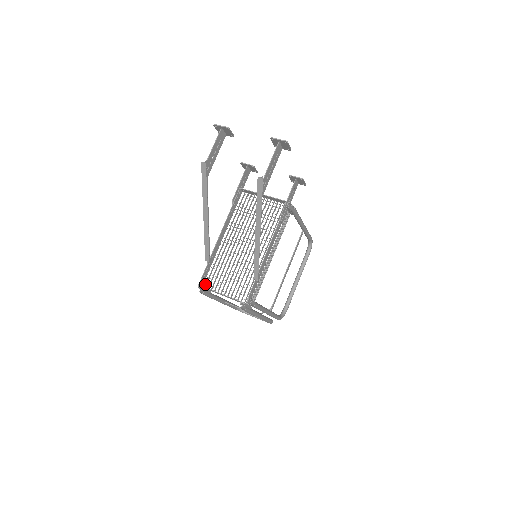
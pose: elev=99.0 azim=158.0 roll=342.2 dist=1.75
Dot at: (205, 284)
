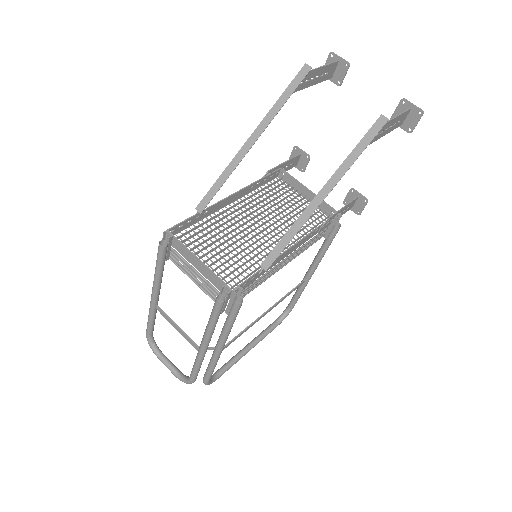
Dot at: occluded
